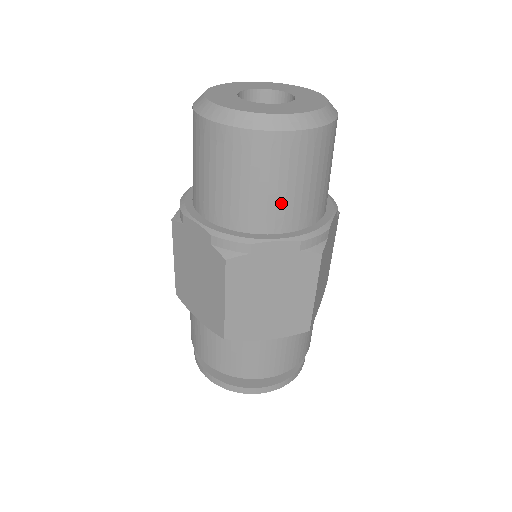
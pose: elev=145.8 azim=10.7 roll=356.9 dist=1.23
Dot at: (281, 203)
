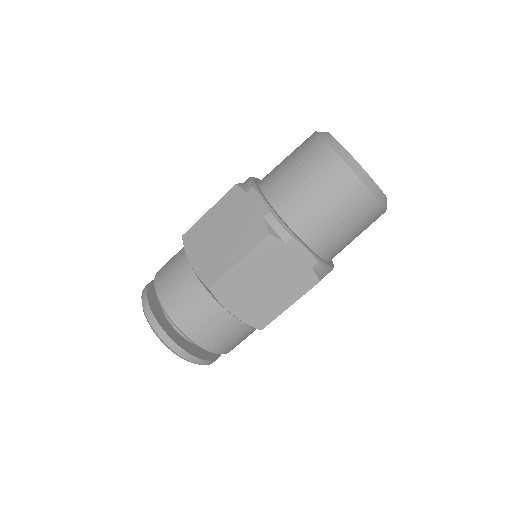
Dot at: (328, 229)
